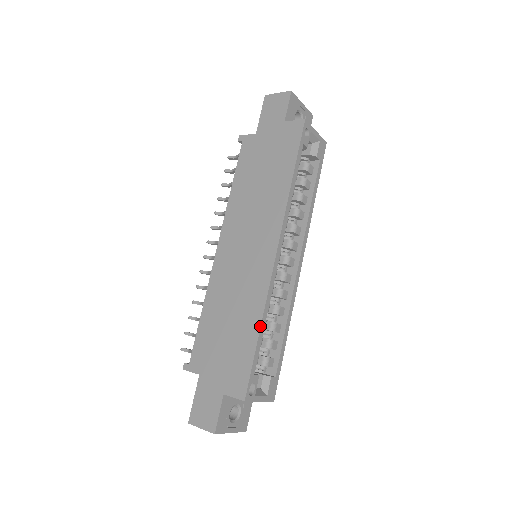
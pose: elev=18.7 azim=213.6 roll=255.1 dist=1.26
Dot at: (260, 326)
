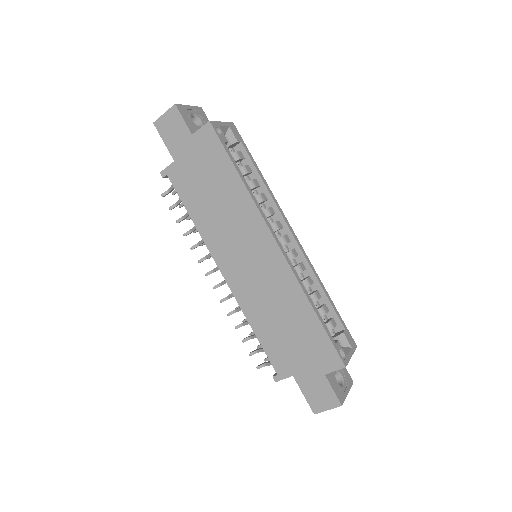
Dot at: (312, 307)
